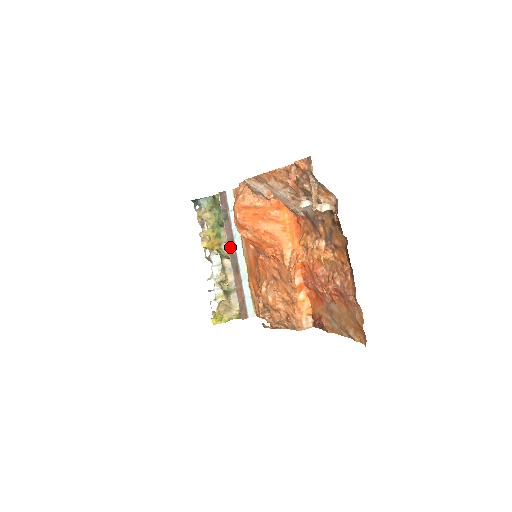
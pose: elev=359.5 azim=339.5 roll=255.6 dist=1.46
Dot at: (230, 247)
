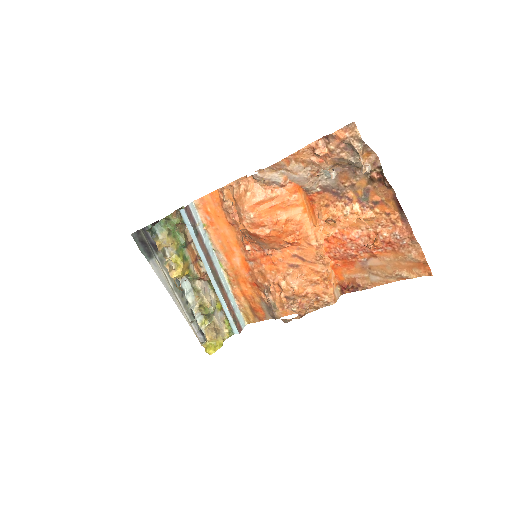
Dot at: (209, 263)
